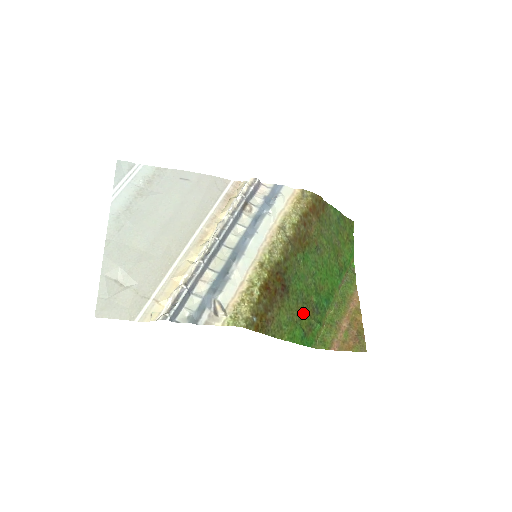
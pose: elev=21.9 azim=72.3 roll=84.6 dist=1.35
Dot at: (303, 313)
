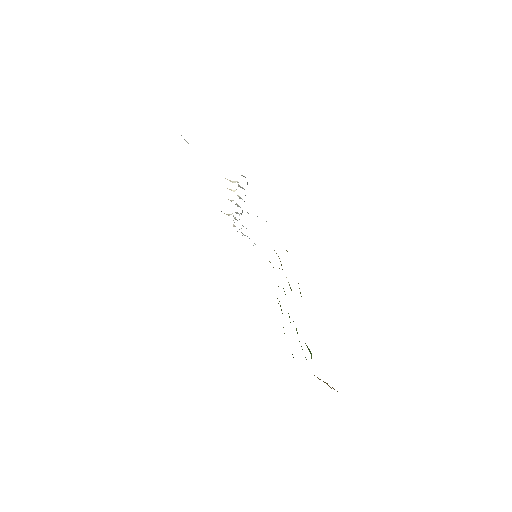
Dot at: occluded
